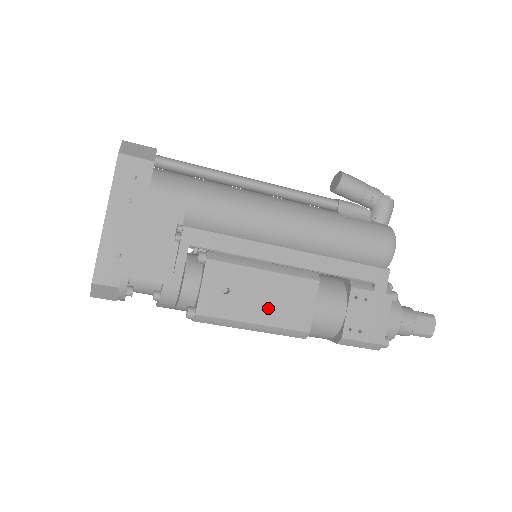
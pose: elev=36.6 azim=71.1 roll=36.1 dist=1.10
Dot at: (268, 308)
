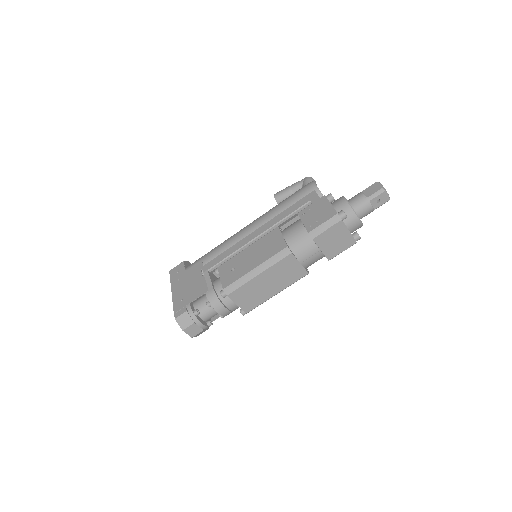
Dot at: (258, 257)
